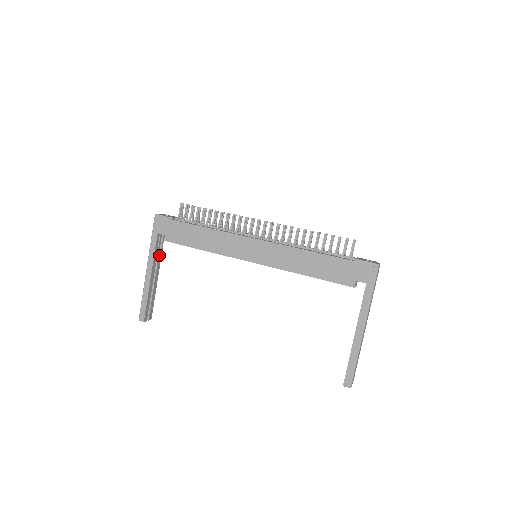
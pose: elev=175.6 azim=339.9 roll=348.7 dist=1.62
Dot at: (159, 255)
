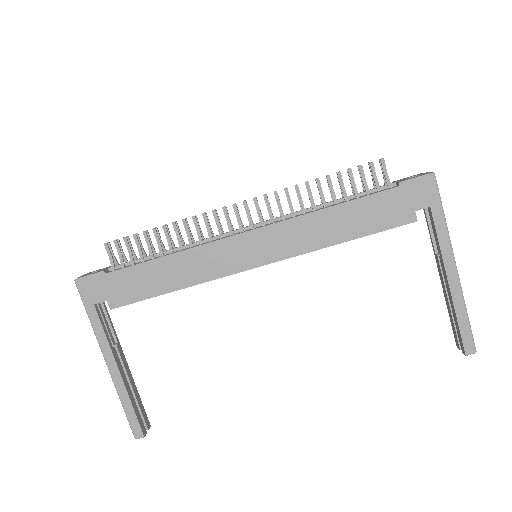
Dot at: (112, 334)
